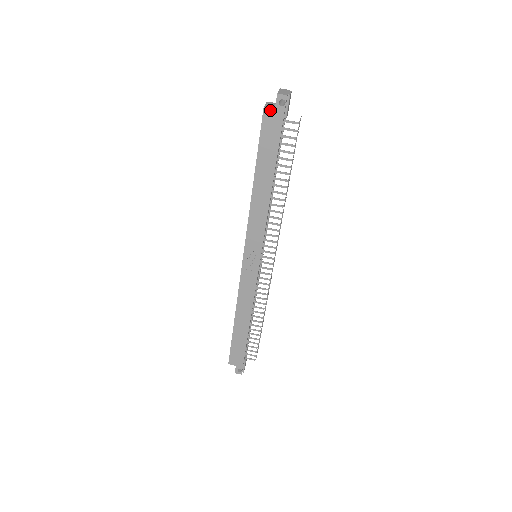
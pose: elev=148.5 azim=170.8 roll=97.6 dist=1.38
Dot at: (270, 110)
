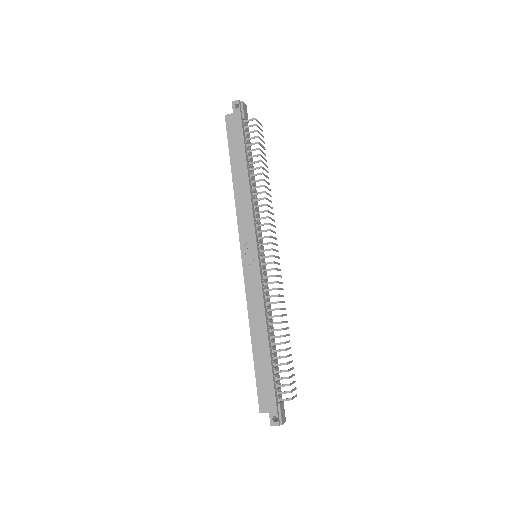
Dot at: (230, 115)
